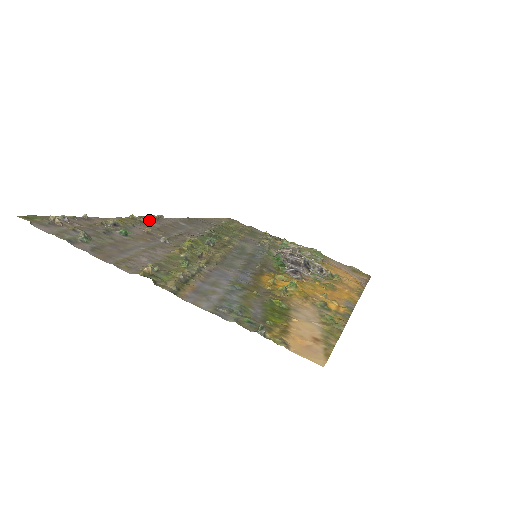
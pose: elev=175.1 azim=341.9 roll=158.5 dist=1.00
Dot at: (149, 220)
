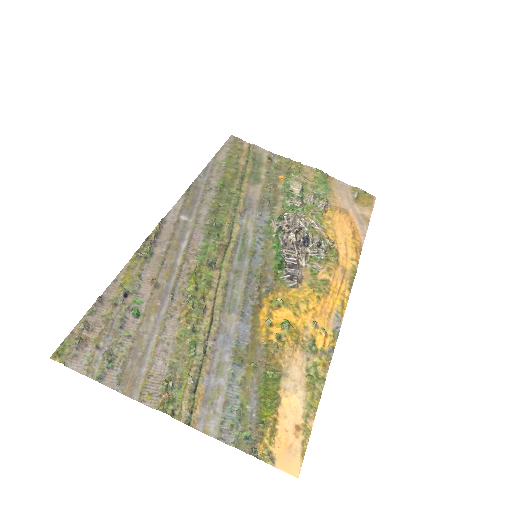
Dot at: (152, 244)
